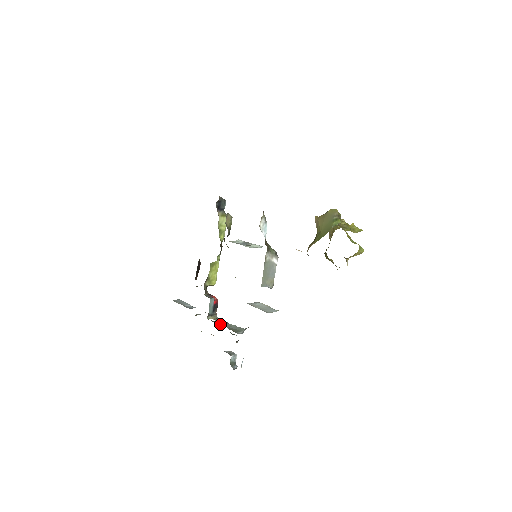
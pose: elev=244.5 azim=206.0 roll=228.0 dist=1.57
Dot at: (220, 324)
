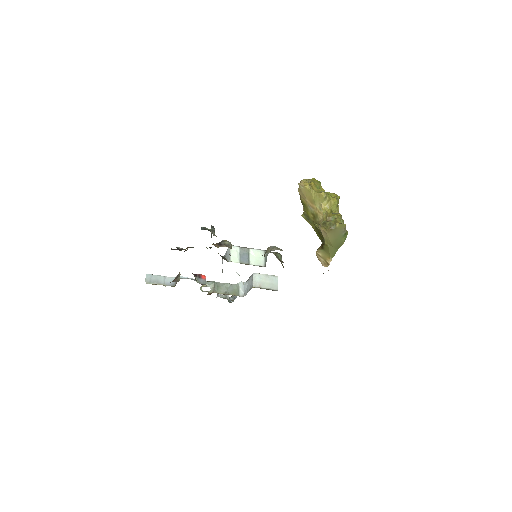
Dot at: (219, 293)
